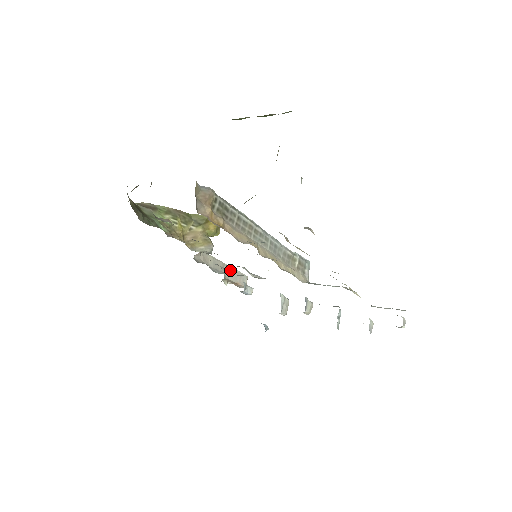
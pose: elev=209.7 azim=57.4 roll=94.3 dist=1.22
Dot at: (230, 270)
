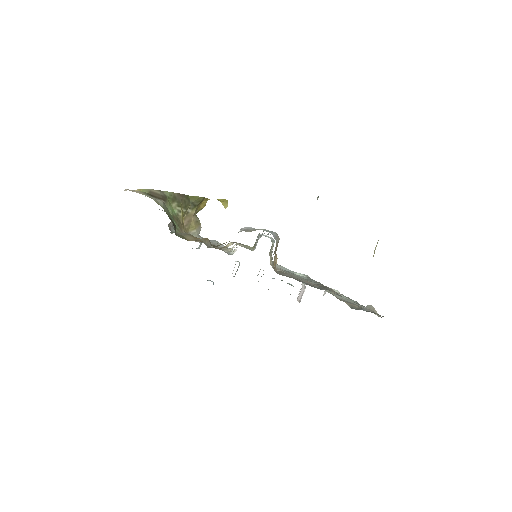
Dot at: occluded
